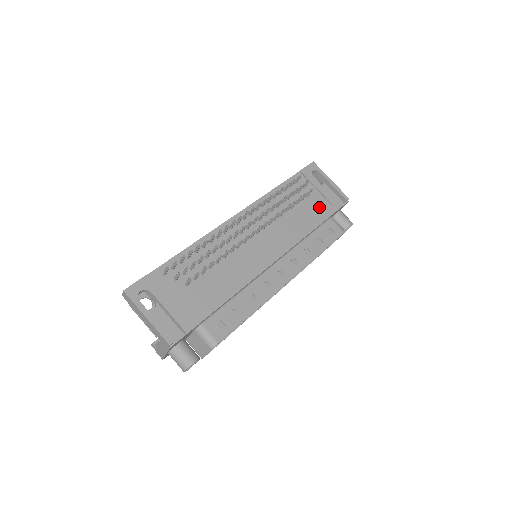
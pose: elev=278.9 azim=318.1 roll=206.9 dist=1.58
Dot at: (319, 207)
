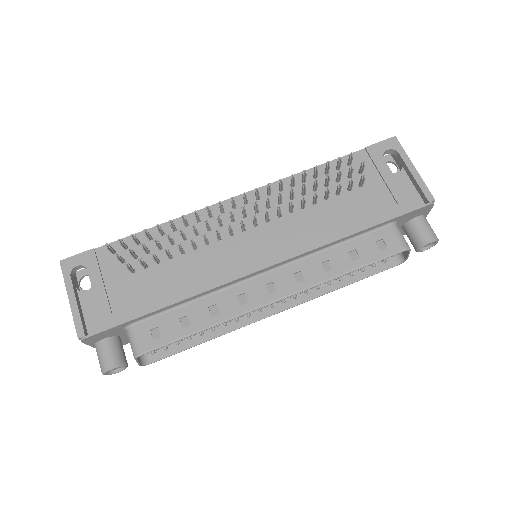
Dot at: (373, 205)
